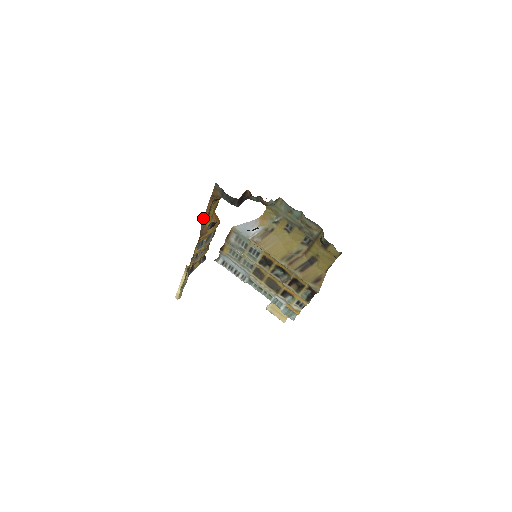
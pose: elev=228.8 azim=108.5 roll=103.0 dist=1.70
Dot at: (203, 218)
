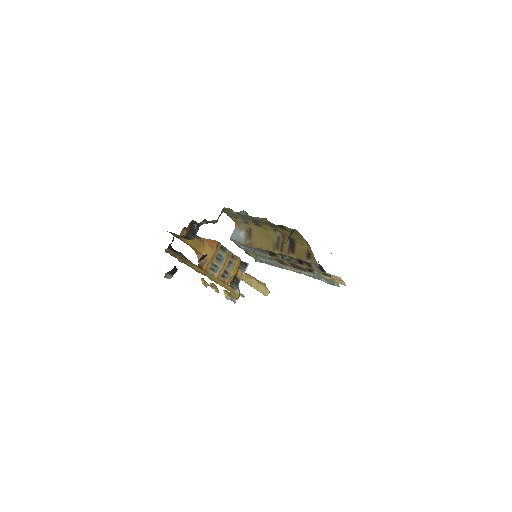
Dot at: occluded
